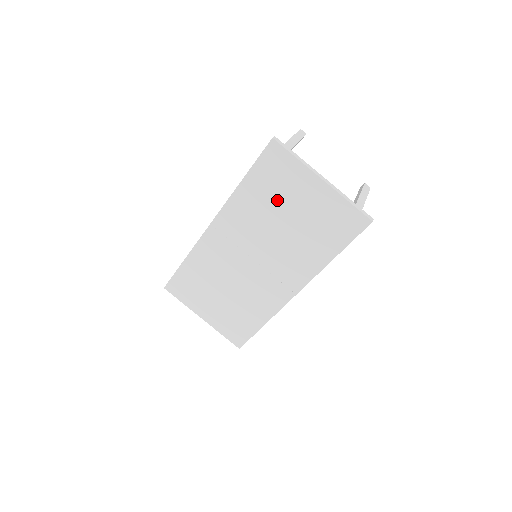
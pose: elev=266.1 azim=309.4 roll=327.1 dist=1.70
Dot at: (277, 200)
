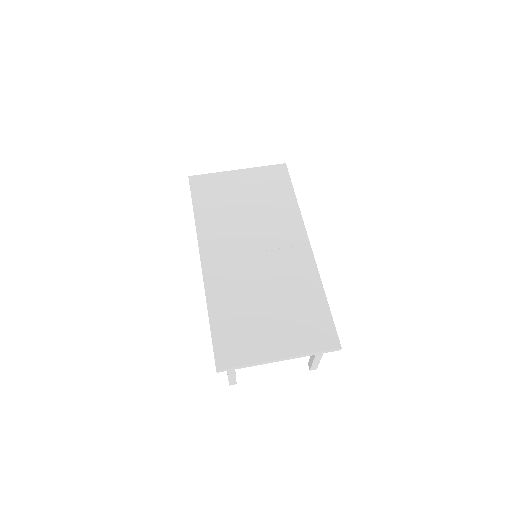
Dot at: (226, 202)
